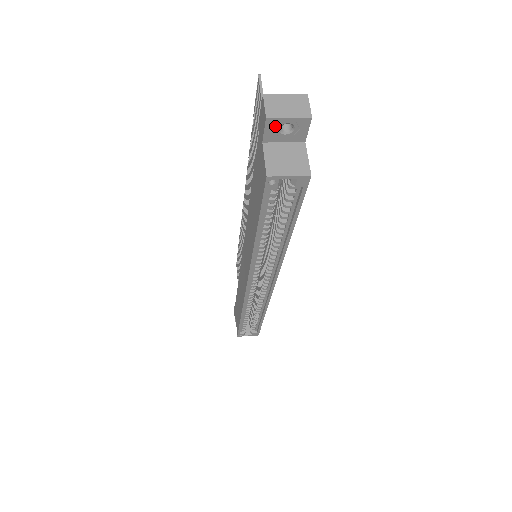
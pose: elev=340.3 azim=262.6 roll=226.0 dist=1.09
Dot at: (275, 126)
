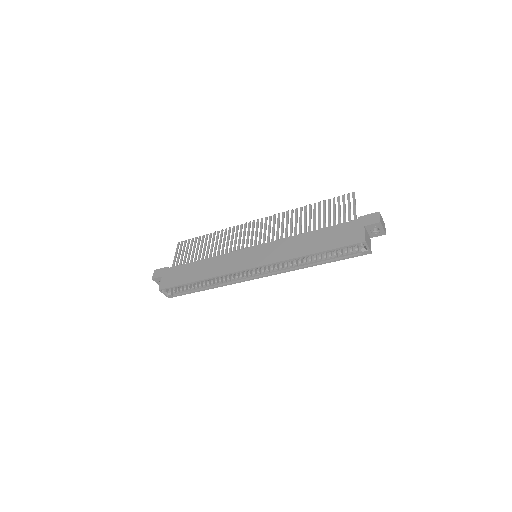
Dot at: (376, 226)
